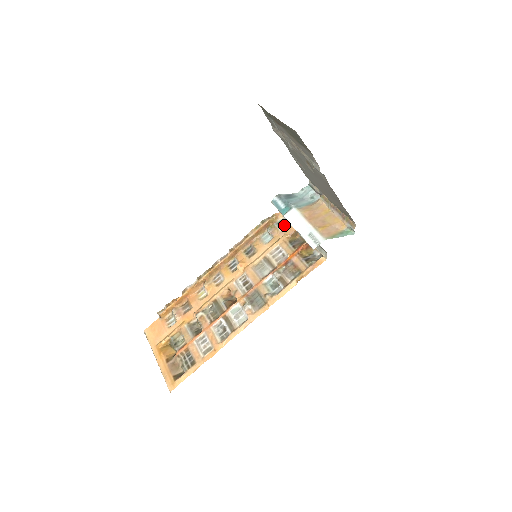
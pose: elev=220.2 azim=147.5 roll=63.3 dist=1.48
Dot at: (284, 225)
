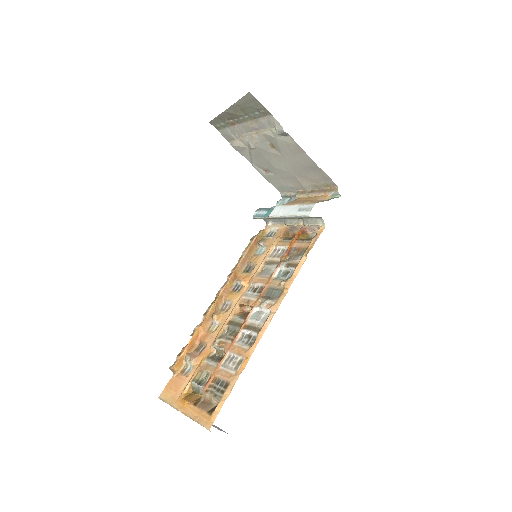
Dot at: (273, 234)
